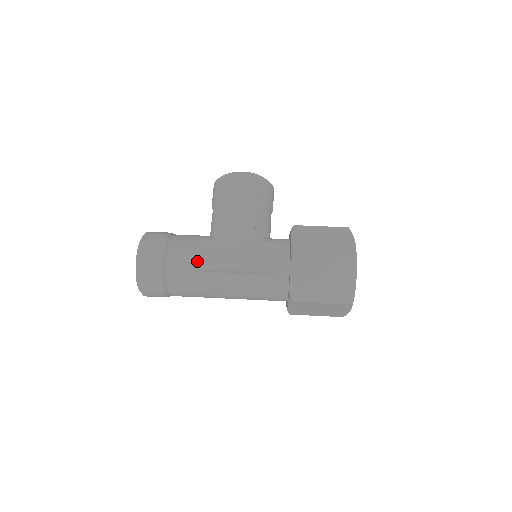
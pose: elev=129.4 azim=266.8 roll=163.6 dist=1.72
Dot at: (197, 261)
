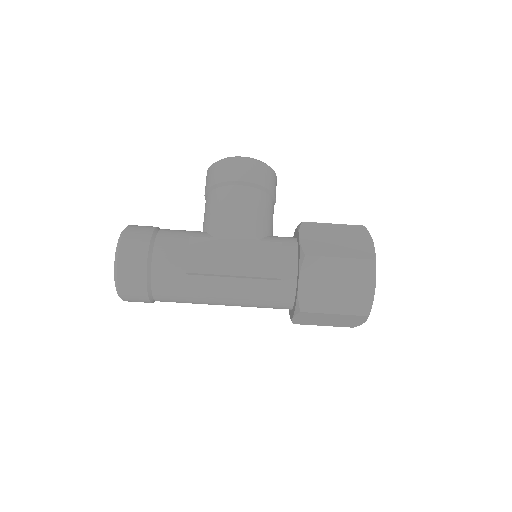
Dot at: (188, 262)
